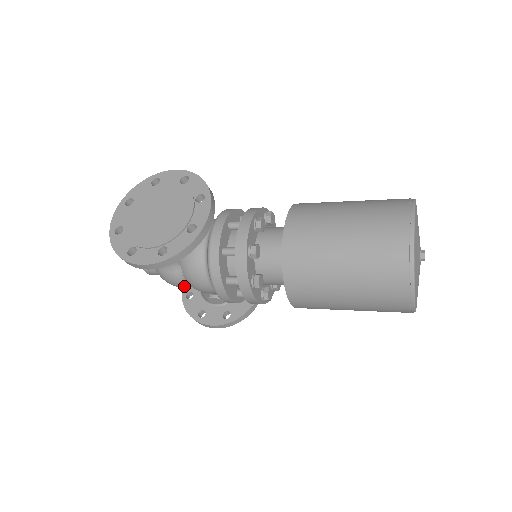
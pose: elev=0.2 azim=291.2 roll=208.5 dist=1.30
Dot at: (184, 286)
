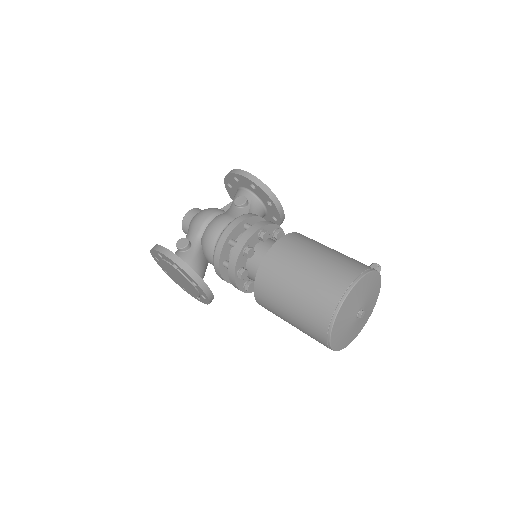
Dot at: occluded
